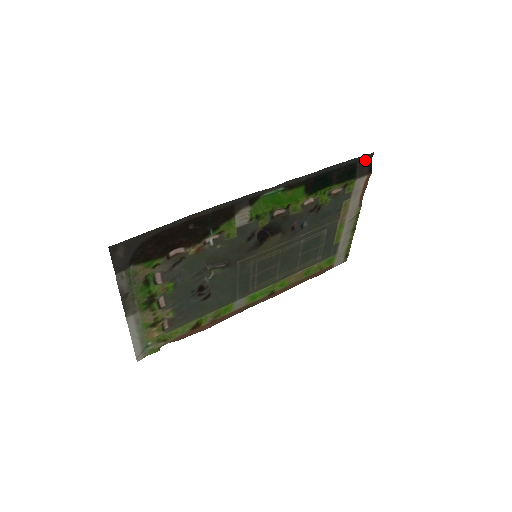
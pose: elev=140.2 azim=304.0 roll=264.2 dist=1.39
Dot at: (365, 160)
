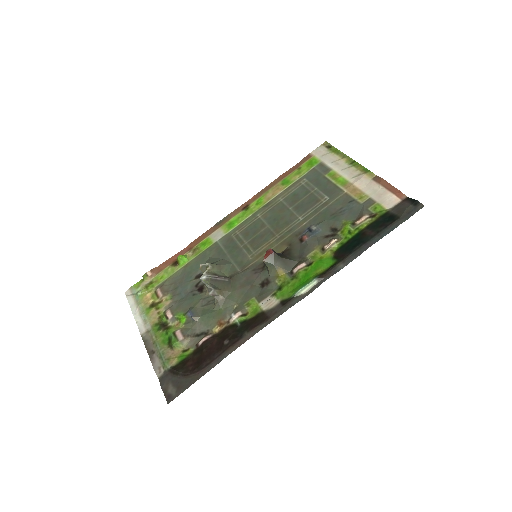
Dot at: (410, 210)
